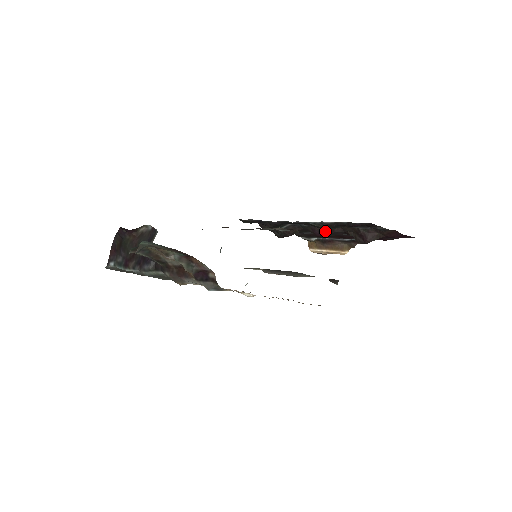
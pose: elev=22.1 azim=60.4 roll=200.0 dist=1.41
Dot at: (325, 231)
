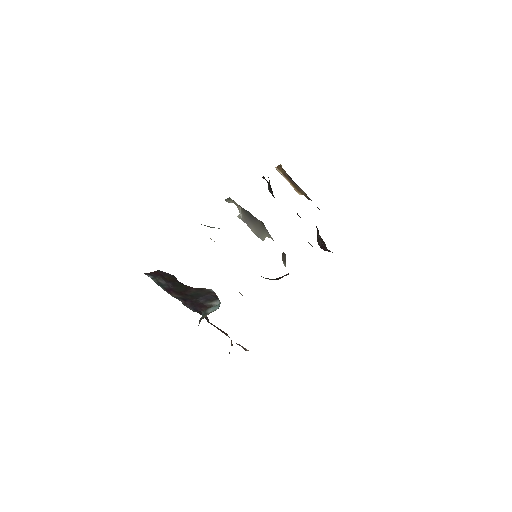
Dot at: occluded
